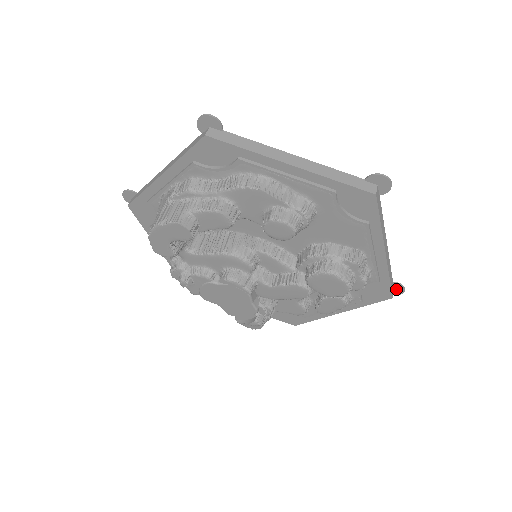
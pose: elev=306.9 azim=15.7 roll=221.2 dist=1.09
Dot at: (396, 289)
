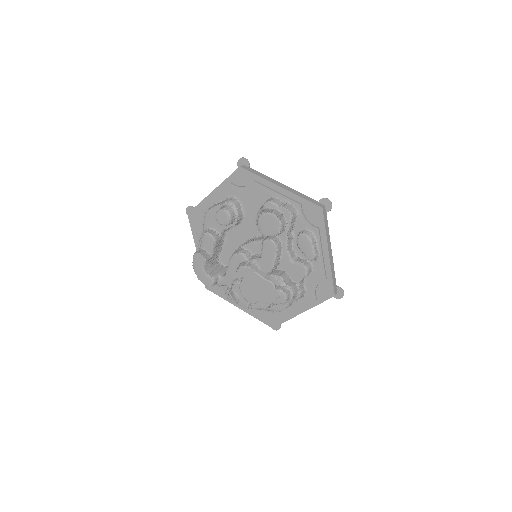
Dot at: (325, 204)
